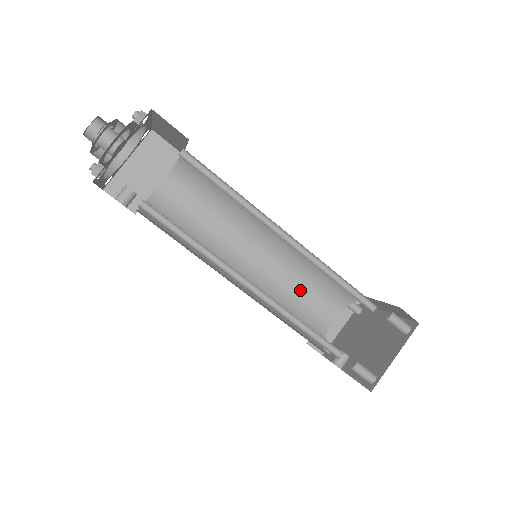
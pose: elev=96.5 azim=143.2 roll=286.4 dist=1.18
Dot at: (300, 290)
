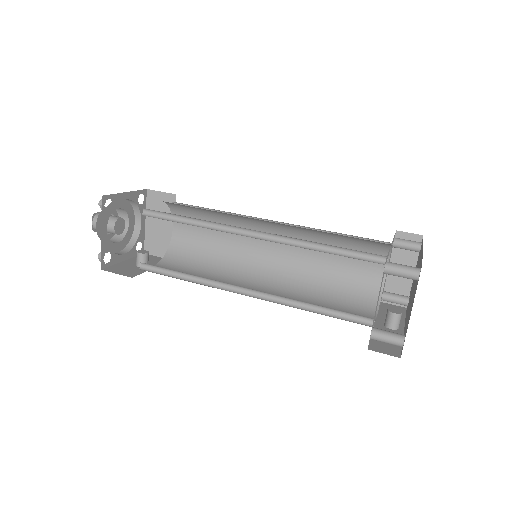
Dot at: (333, 259)
